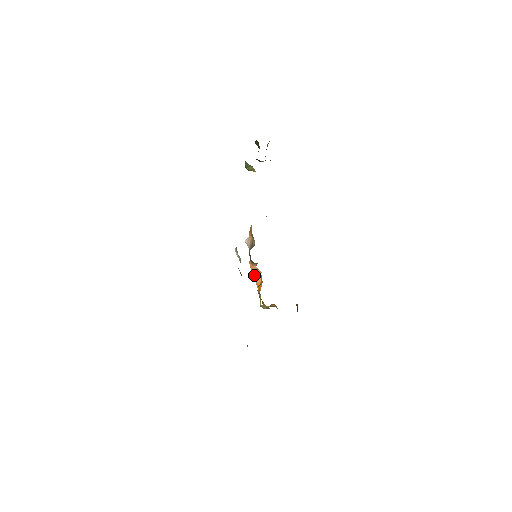
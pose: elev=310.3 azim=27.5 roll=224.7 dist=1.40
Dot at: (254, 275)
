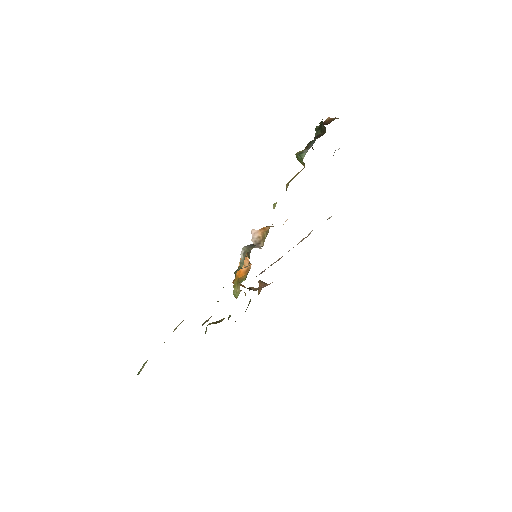
Dot at: occluded
